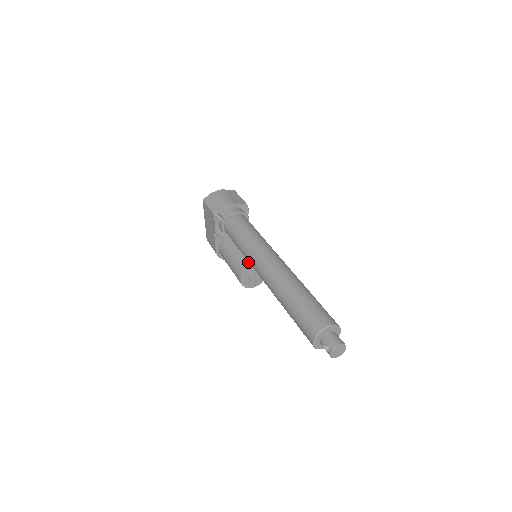
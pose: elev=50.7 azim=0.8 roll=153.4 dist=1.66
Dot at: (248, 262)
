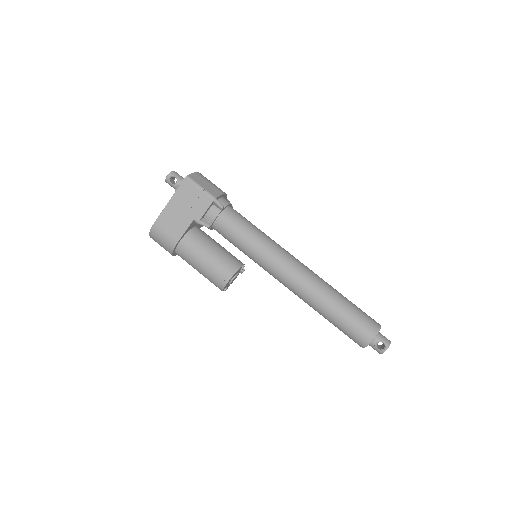
Dot at: (238, 261)
